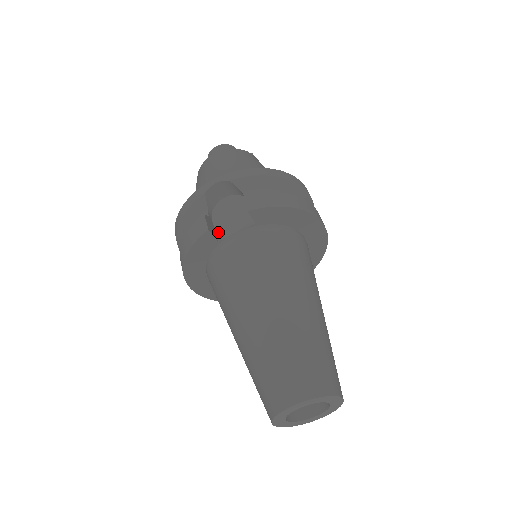
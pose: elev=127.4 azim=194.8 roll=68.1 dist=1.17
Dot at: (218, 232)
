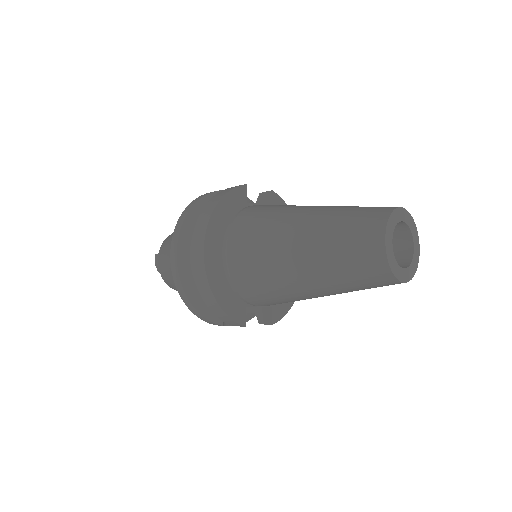
Dot at: occluded
